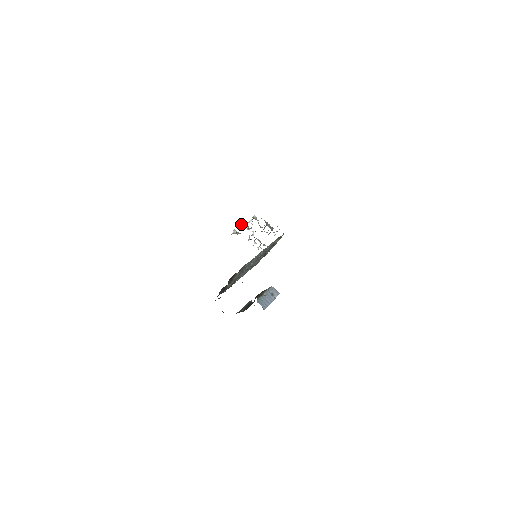
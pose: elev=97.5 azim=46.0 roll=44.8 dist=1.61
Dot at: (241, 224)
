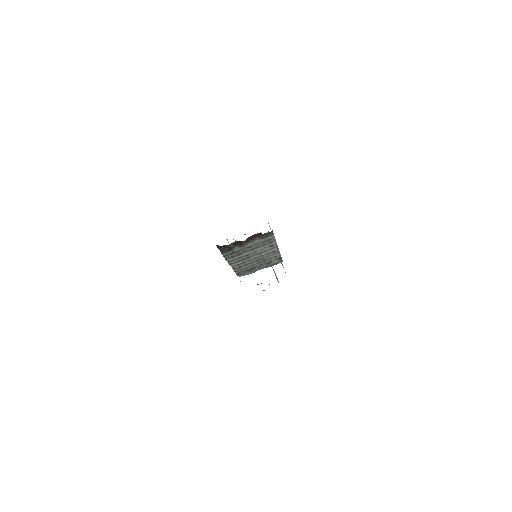
Dot at: (245, 234)
